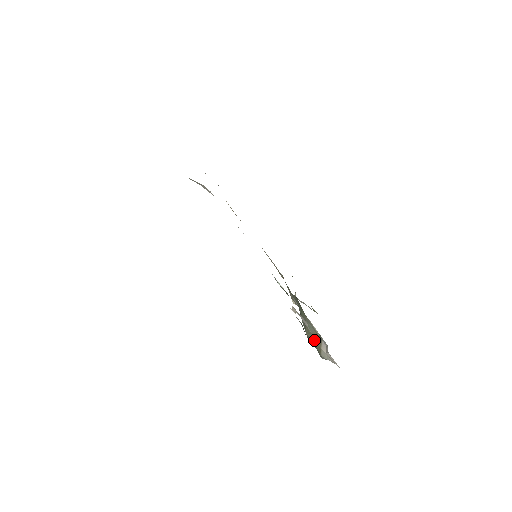
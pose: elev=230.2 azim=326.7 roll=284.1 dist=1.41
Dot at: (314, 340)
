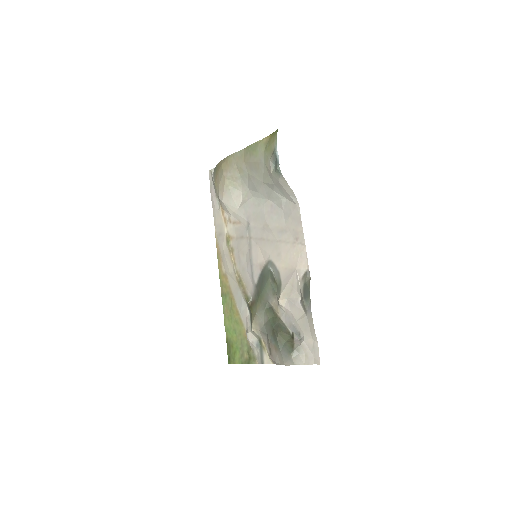
Dot at: (286, 339)
